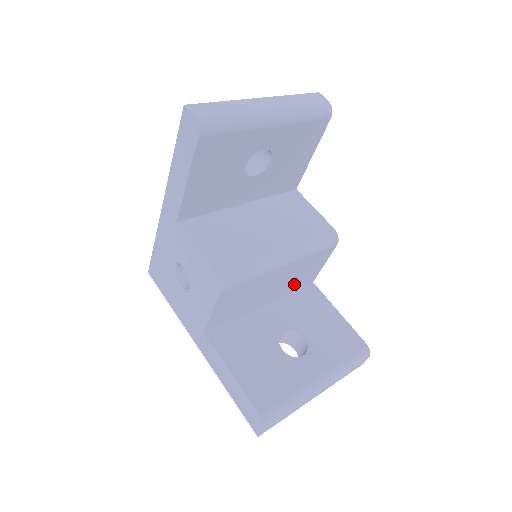
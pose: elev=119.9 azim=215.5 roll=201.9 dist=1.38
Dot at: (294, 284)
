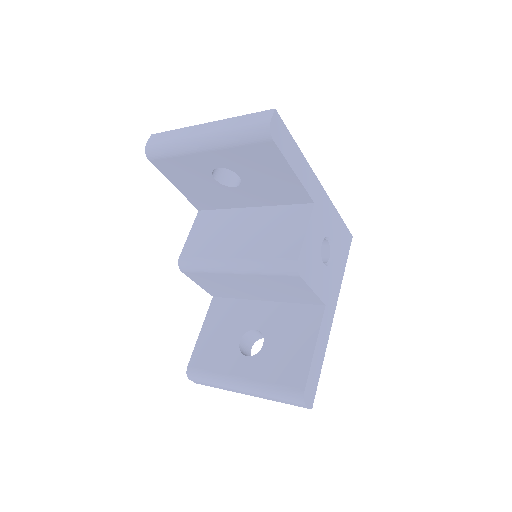
Dot at: (287, 296)
